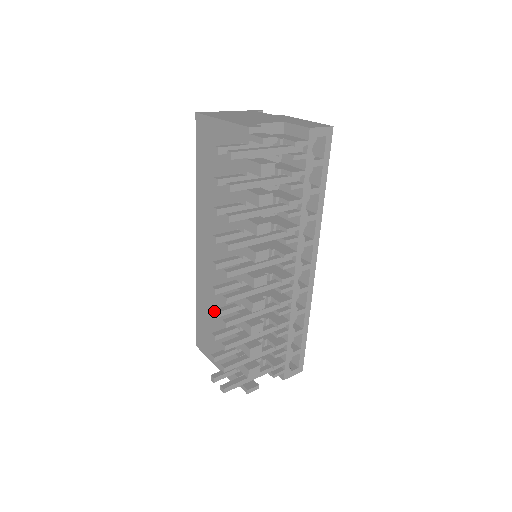
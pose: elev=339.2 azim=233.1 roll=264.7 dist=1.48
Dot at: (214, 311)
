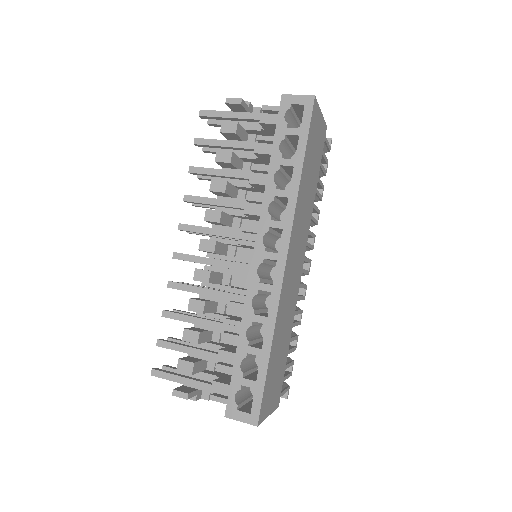
Dot at: (181, 282)
